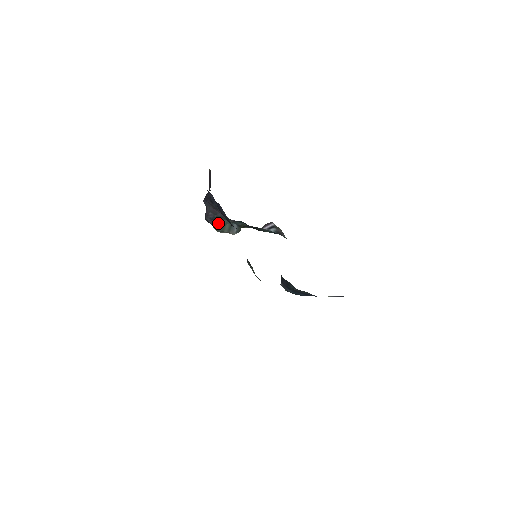
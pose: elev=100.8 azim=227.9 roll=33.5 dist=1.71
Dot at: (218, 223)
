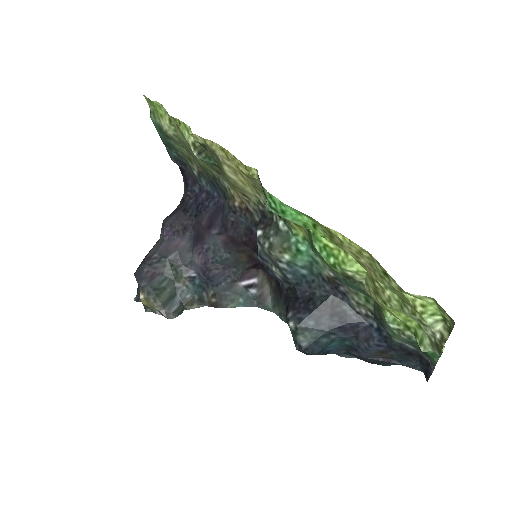
Dot at: (156, 280)
